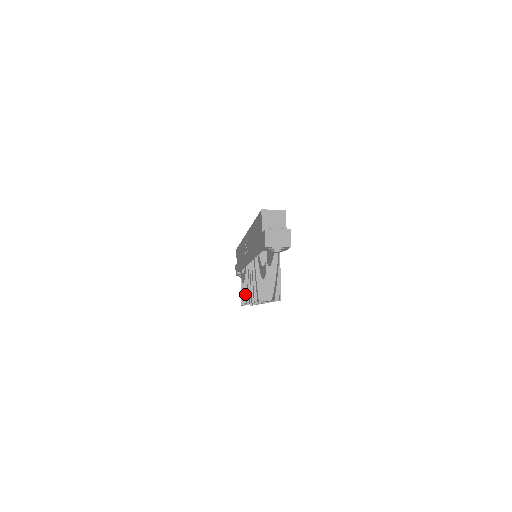
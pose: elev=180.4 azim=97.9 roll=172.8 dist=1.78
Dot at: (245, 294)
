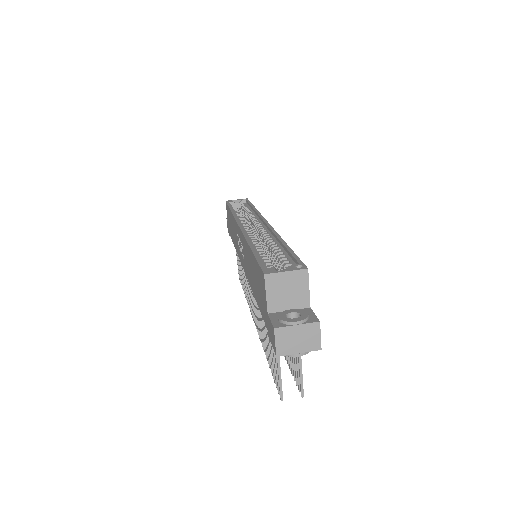
Dot at: (244, 284)
